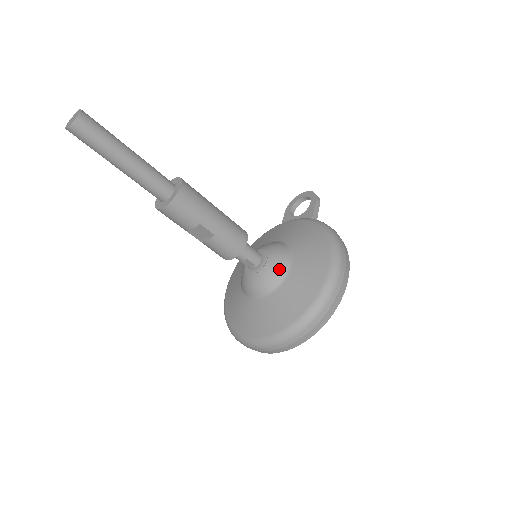
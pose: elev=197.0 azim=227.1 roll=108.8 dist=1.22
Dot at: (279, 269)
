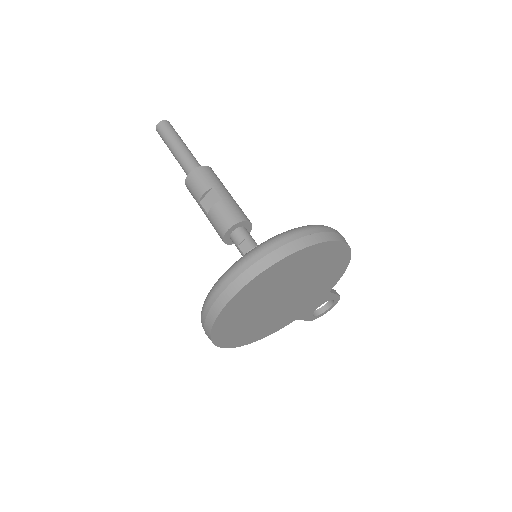
Dot at: occluded
